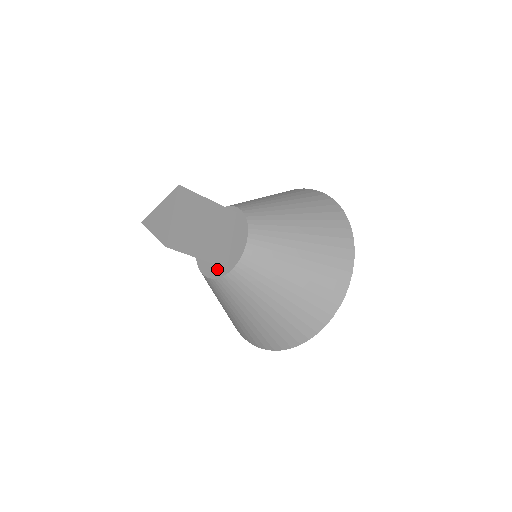
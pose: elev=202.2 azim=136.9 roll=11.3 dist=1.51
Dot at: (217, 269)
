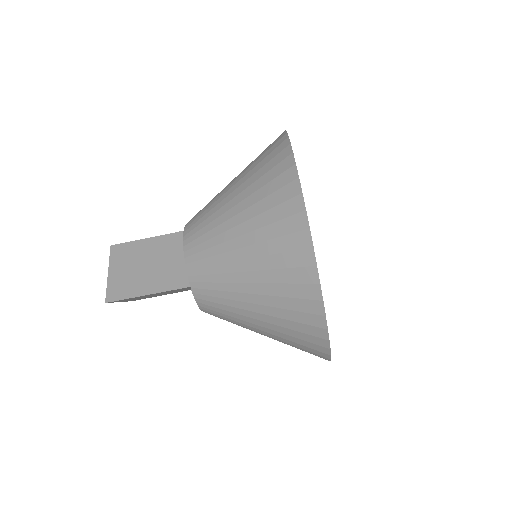
Dot at: occluded
